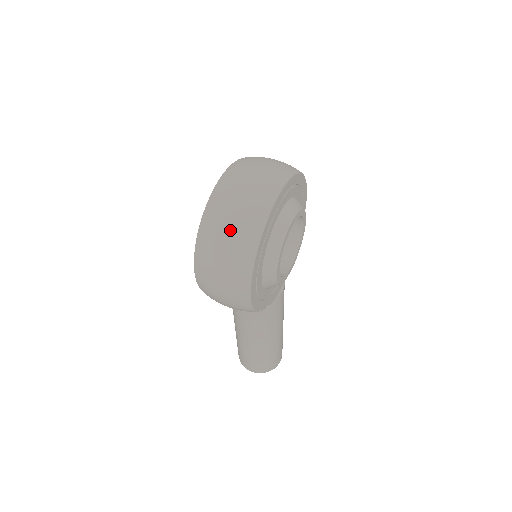
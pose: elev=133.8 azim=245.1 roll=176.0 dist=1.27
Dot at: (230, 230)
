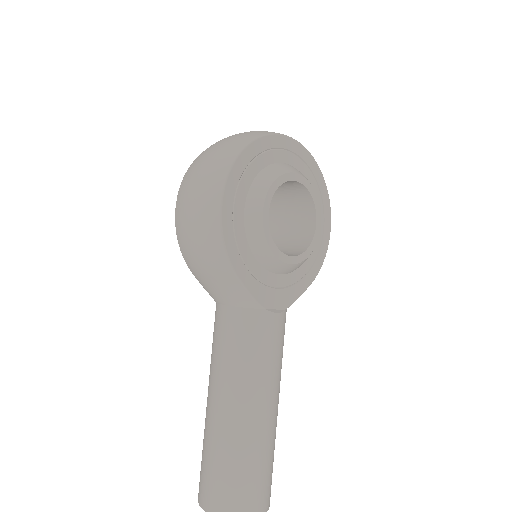
Dot at: (225, 140)
